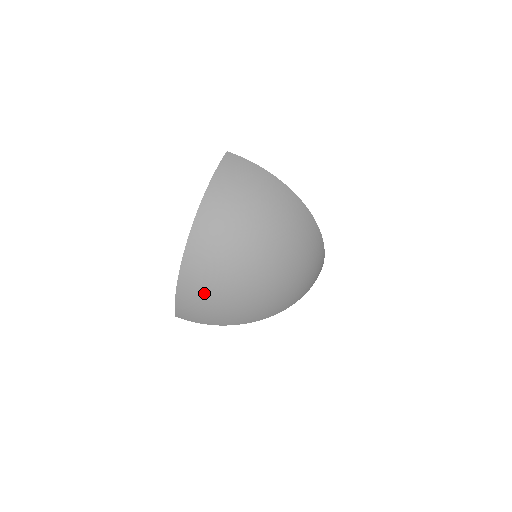
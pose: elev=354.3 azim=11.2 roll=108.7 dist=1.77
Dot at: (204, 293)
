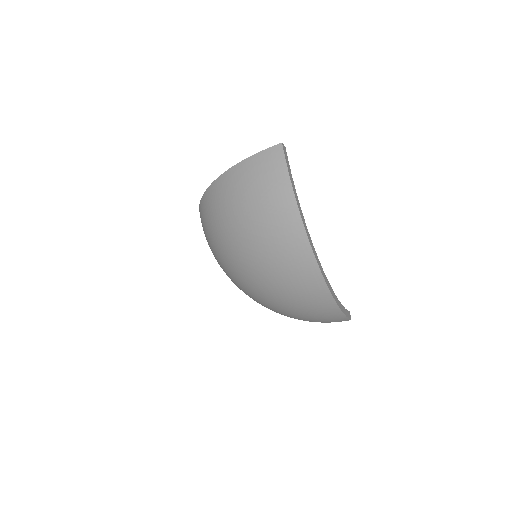
Dot at: occluded
